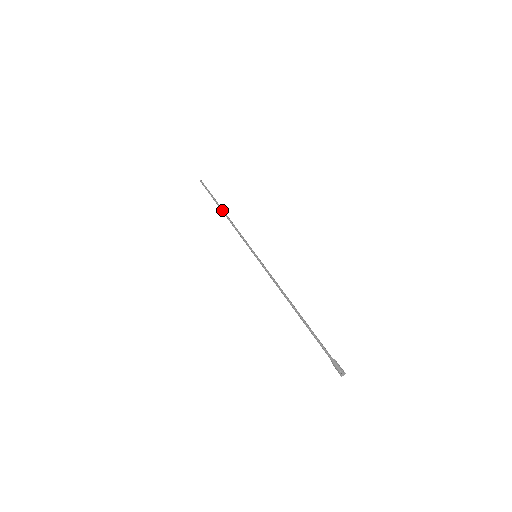
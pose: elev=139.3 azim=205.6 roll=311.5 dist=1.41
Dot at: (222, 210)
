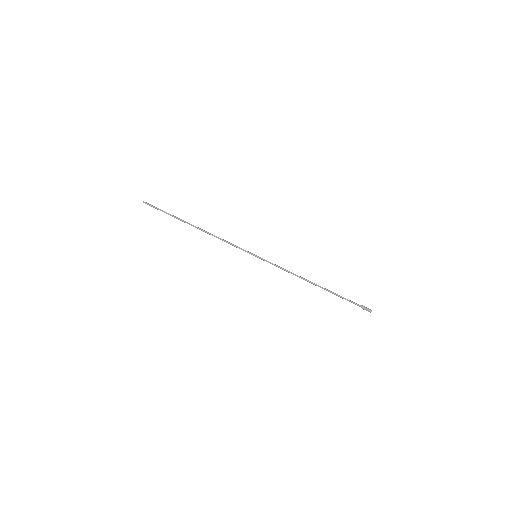
Dot at: occluded
